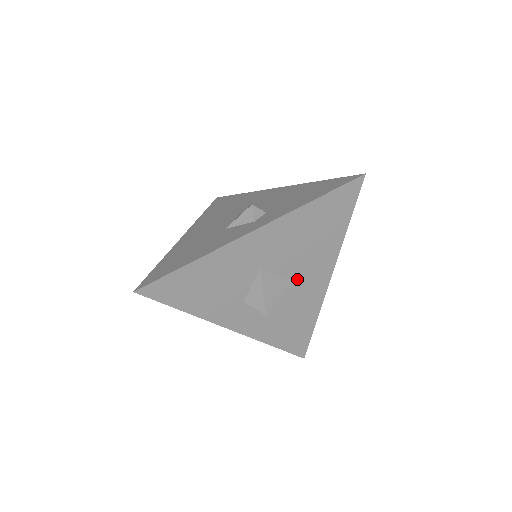
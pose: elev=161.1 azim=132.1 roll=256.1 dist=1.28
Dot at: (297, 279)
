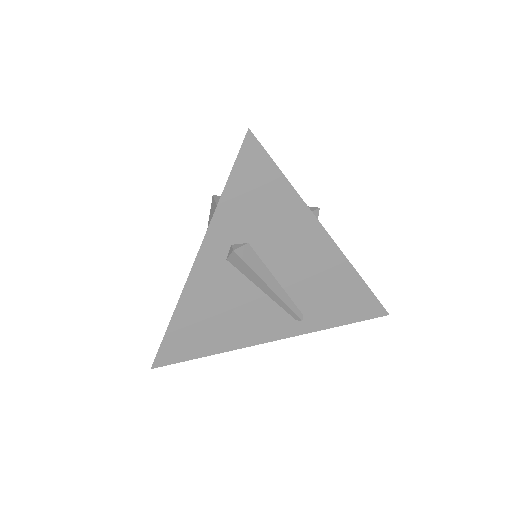
Dot at: occluded
